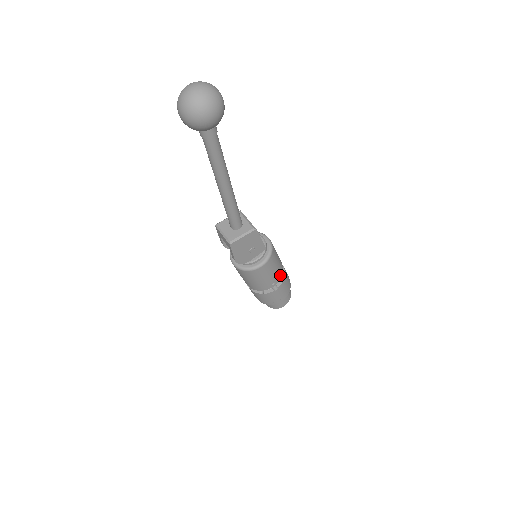
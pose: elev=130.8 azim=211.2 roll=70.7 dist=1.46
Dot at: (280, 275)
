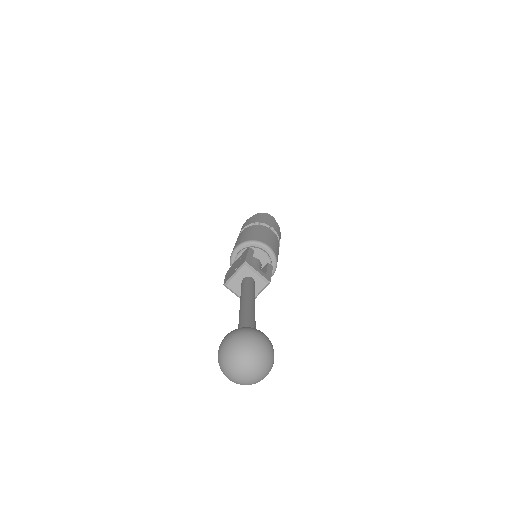
Dot at: occluded
